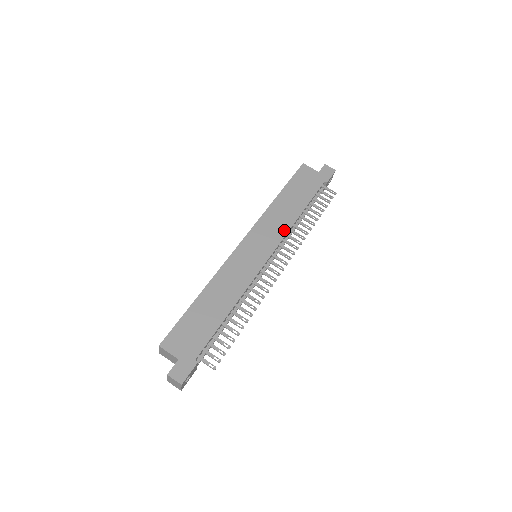
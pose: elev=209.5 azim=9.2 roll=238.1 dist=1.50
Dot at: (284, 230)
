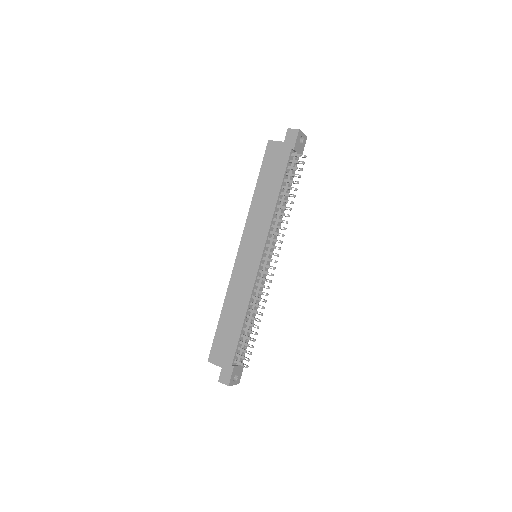
Dot at: (267, 224)
